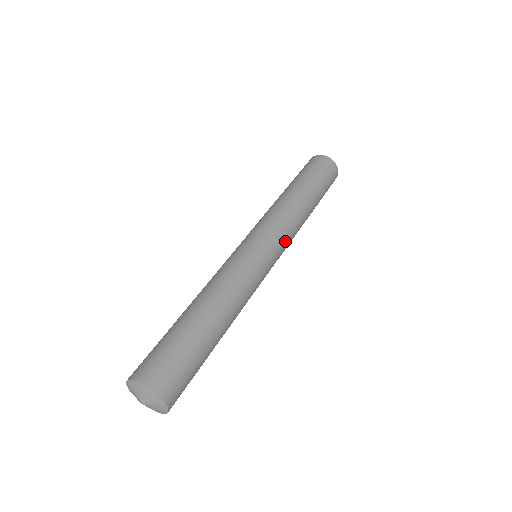
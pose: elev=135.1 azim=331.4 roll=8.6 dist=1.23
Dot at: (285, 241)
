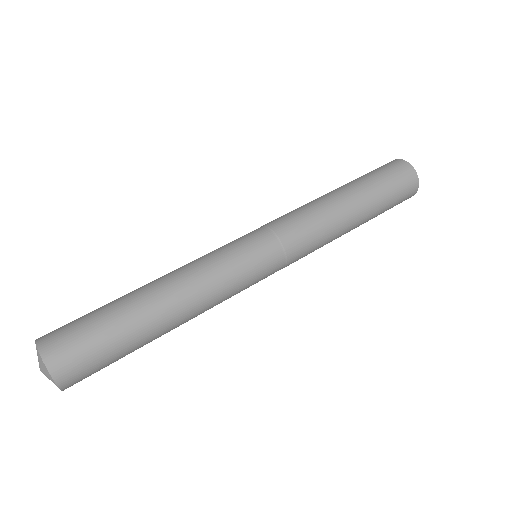
Dot at: (287, 229)
